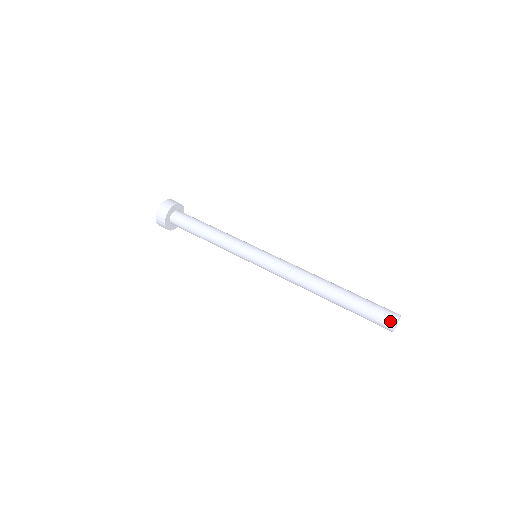
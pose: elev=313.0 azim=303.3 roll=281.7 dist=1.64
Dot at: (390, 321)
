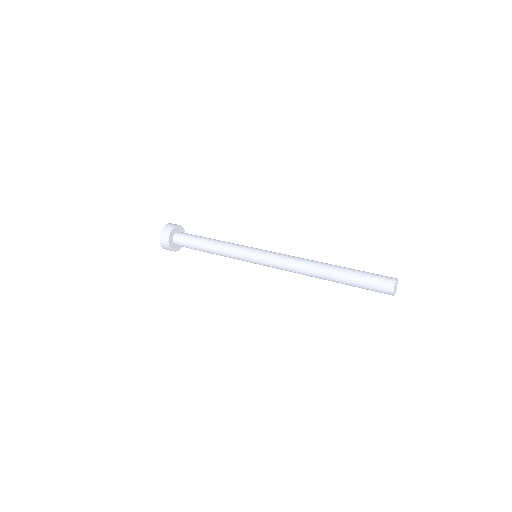
Dot at: (390, 279)
